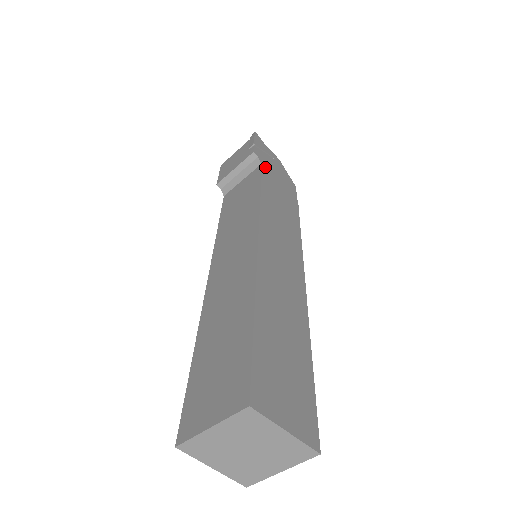
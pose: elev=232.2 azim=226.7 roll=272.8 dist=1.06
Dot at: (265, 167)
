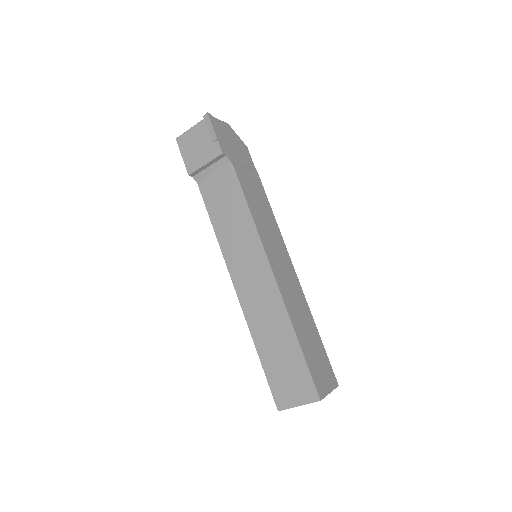
Dot at: (233, 162)
